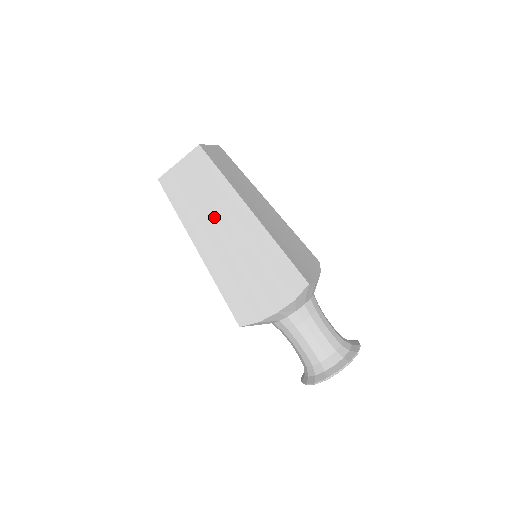
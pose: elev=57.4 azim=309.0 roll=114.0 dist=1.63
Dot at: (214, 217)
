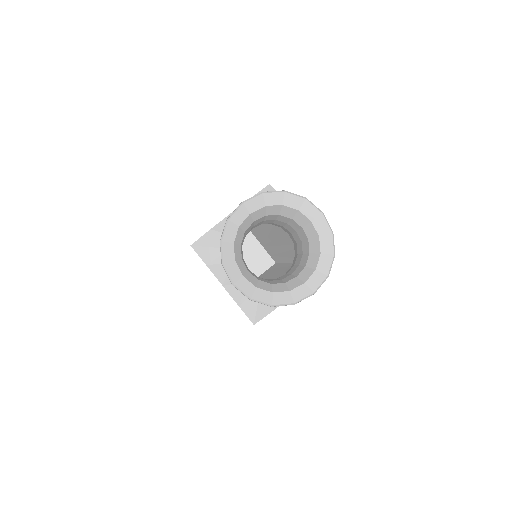
Dot at: occluded
